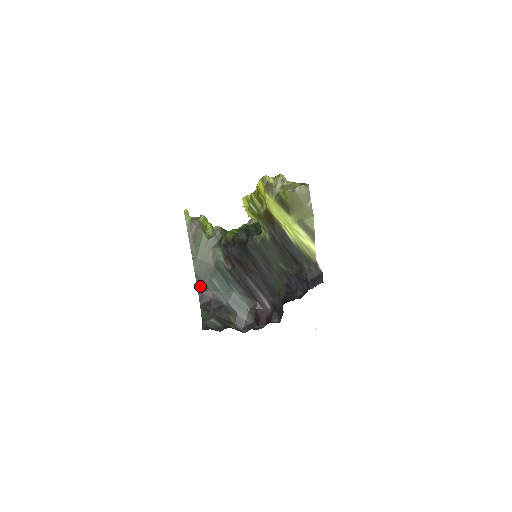
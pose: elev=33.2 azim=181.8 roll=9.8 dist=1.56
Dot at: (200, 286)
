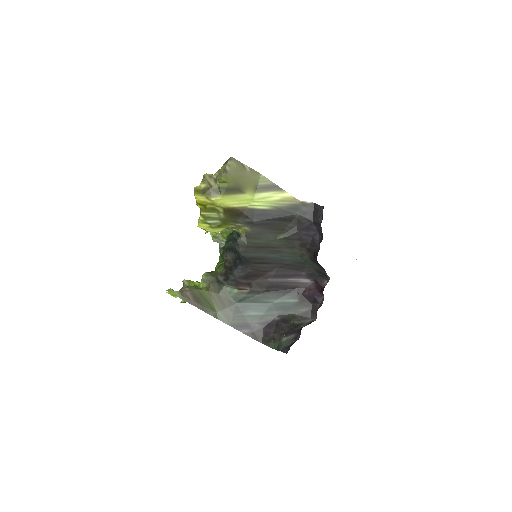
Dot at: (244, 330)
